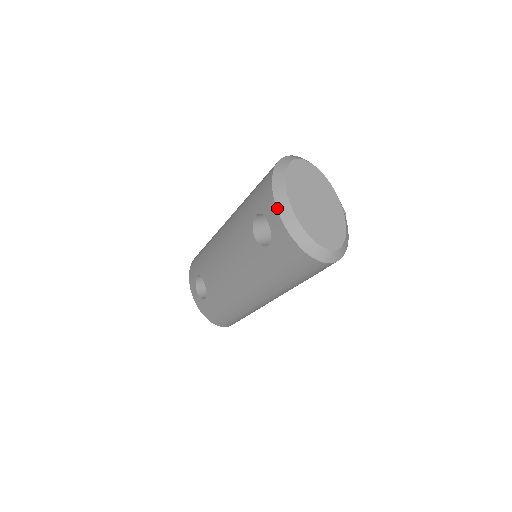
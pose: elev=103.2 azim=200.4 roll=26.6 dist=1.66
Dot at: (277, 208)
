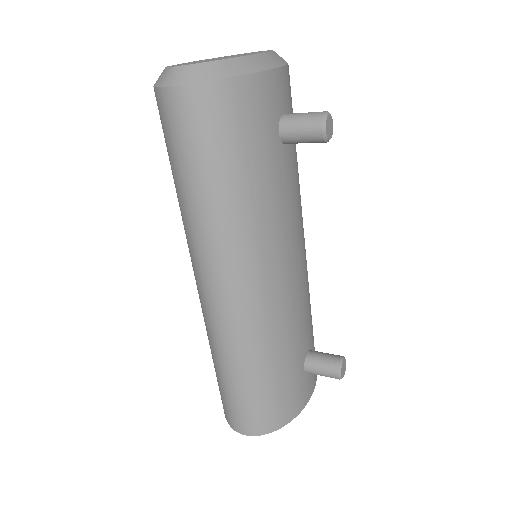
Dot at: occluded
